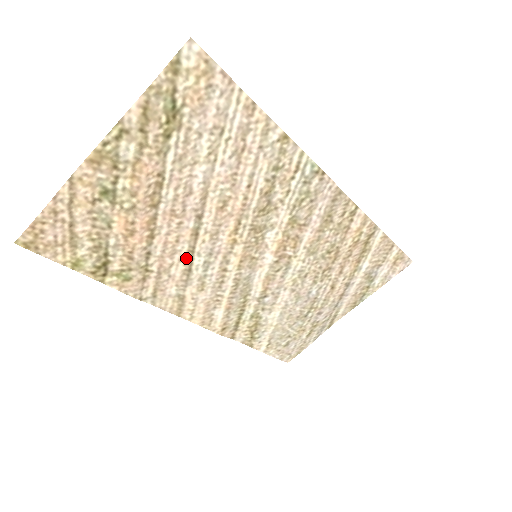
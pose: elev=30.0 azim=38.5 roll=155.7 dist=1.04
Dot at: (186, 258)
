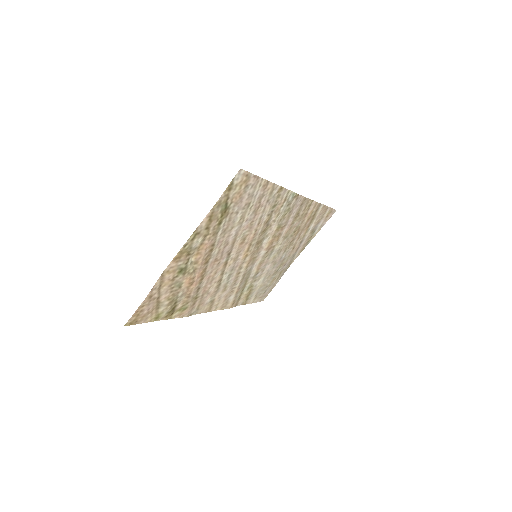
Dot at: (219, 279)
